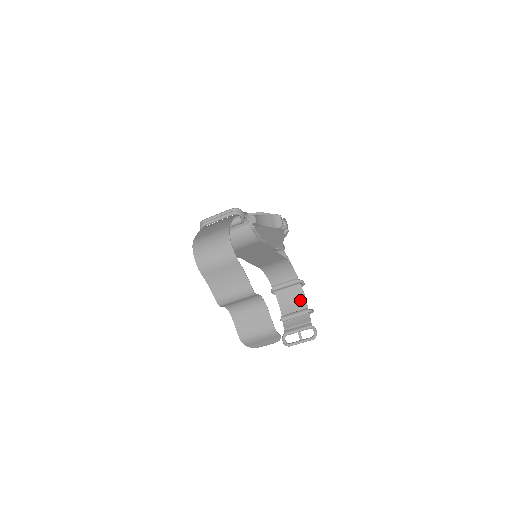
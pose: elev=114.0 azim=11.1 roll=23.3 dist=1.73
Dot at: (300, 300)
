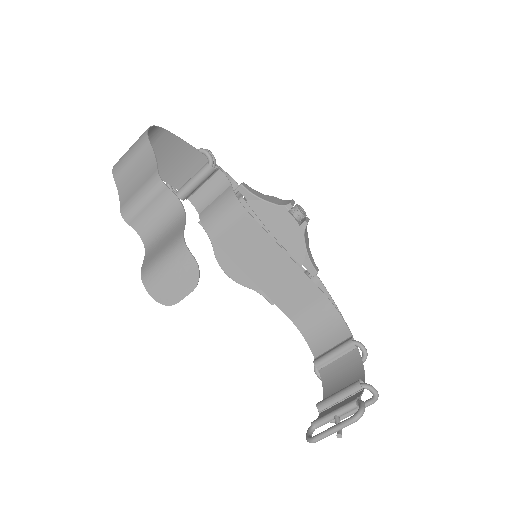
Dot at: (355, 375)
